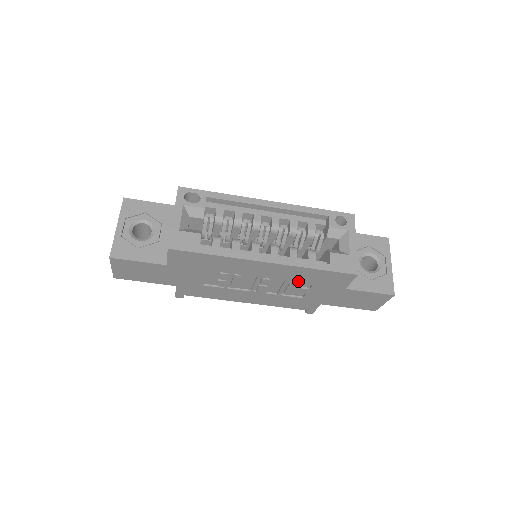
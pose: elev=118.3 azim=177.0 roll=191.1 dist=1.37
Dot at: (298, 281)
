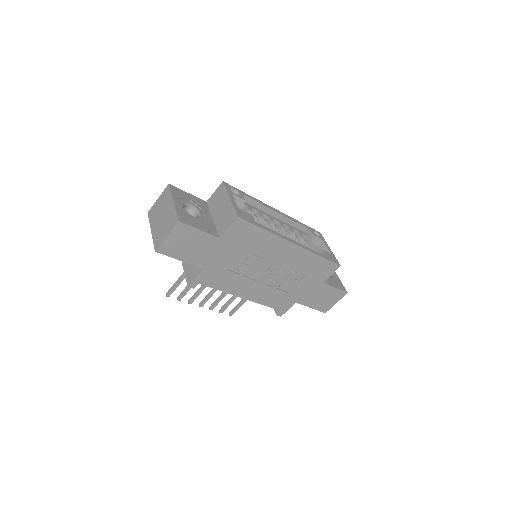
Dot at: (300, 270)
